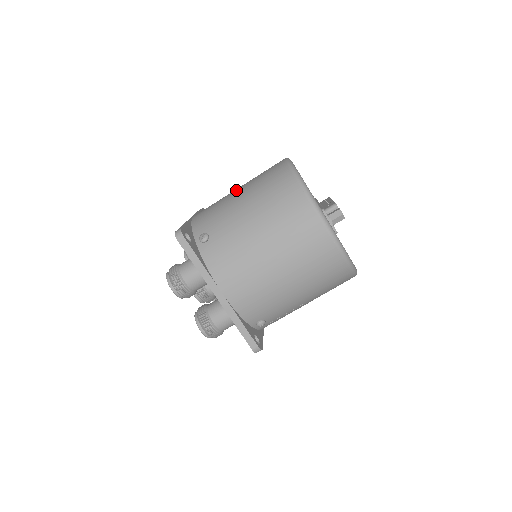
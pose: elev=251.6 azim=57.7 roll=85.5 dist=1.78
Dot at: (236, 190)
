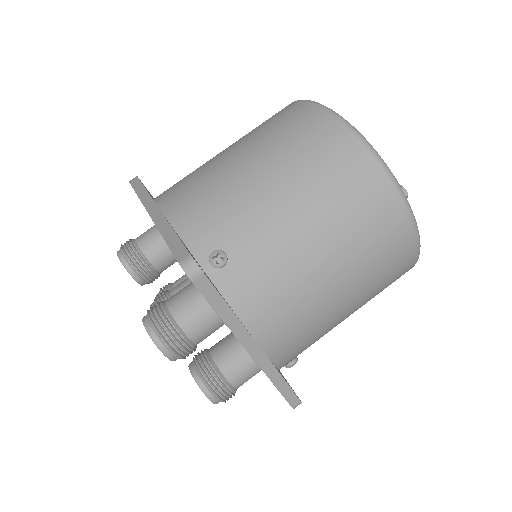
Dot at: (240, 159)
